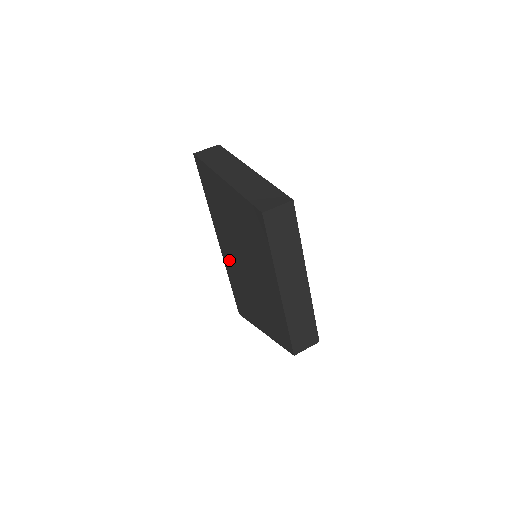
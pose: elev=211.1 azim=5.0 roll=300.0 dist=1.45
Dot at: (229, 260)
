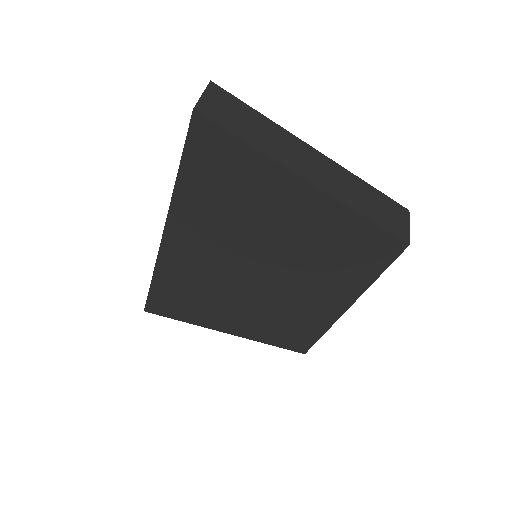
Dot at: (187, 262)
